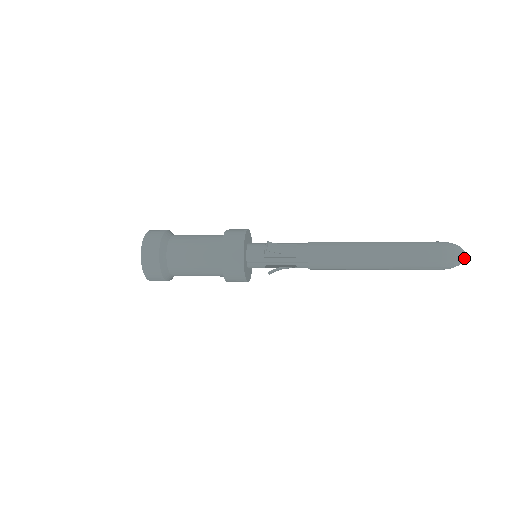
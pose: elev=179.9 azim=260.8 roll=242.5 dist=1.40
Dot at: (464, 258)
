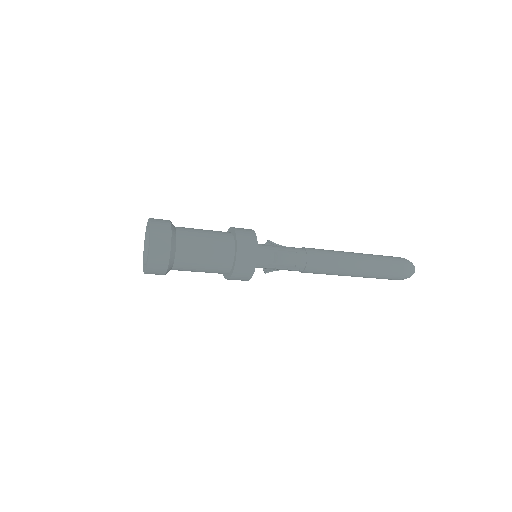
Dot at: occluded
